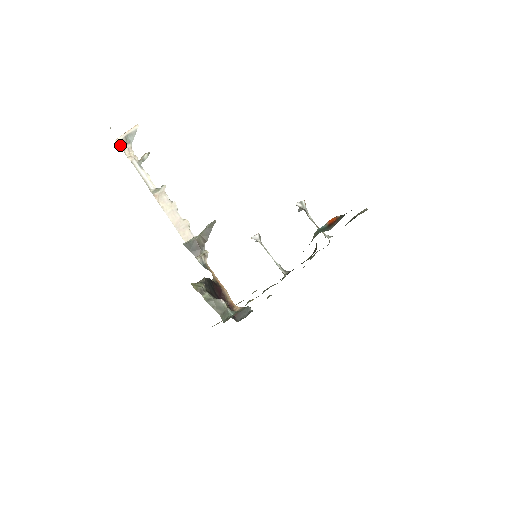
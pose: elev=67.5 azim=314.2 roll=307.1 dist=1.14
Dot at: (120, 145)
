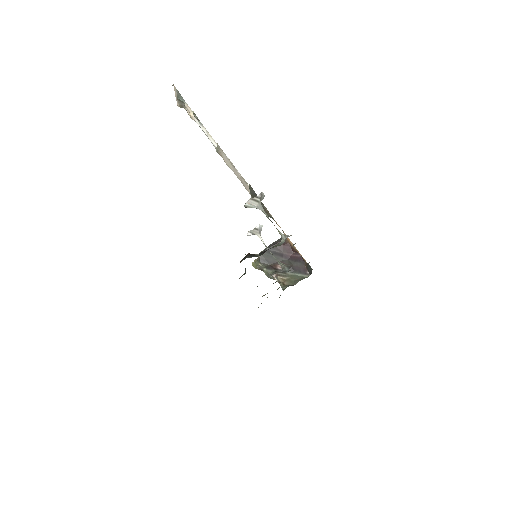
Dot at: (182, 107)
